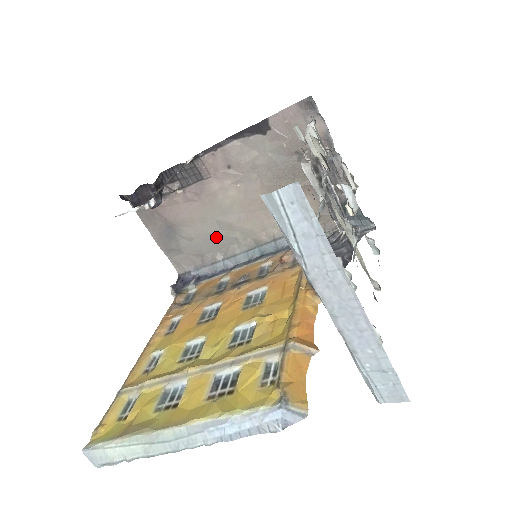
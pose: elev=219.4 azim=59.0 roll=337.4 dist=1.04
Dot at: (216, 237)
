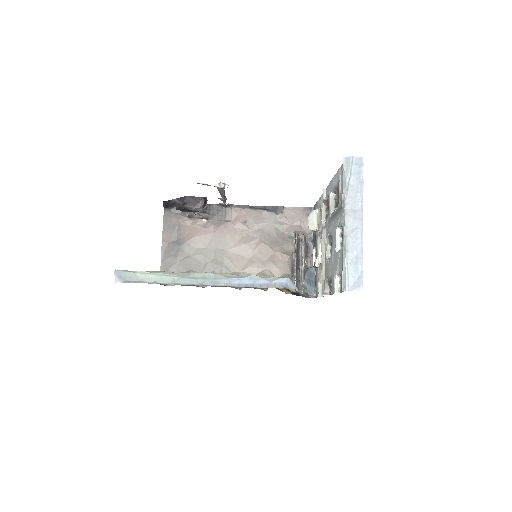
Dot at: (207, 261)
